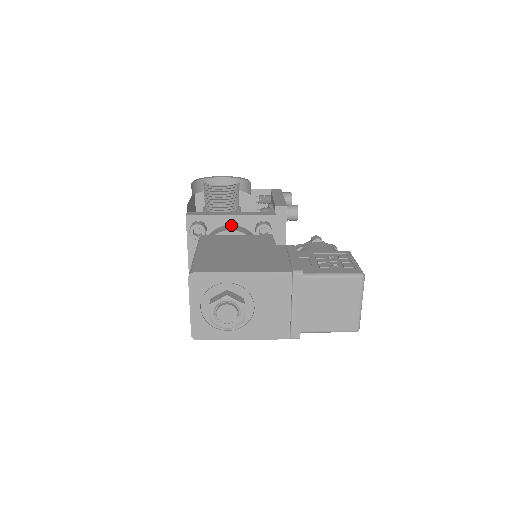
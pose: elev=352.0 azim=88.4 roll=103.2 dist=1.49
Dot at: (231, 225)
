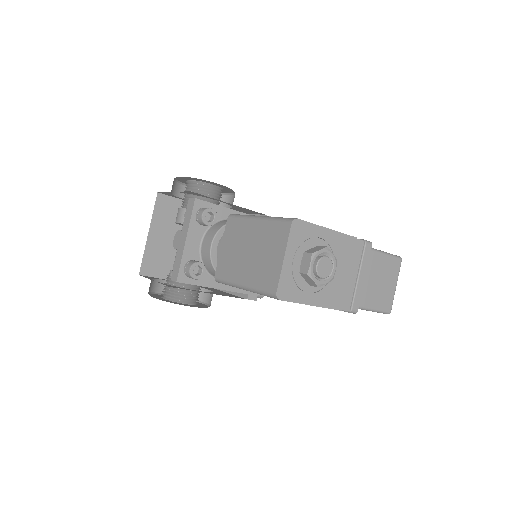
Dot at: occluded
